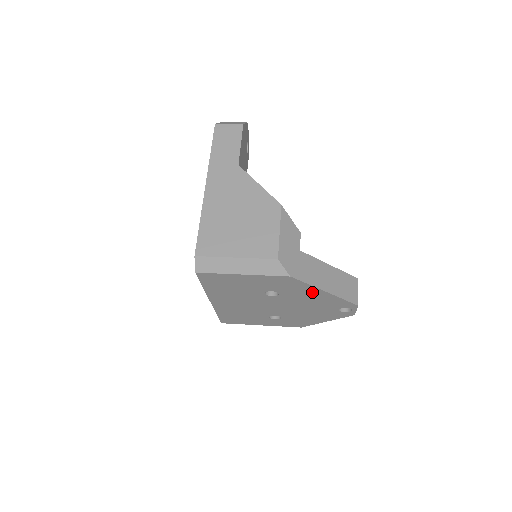
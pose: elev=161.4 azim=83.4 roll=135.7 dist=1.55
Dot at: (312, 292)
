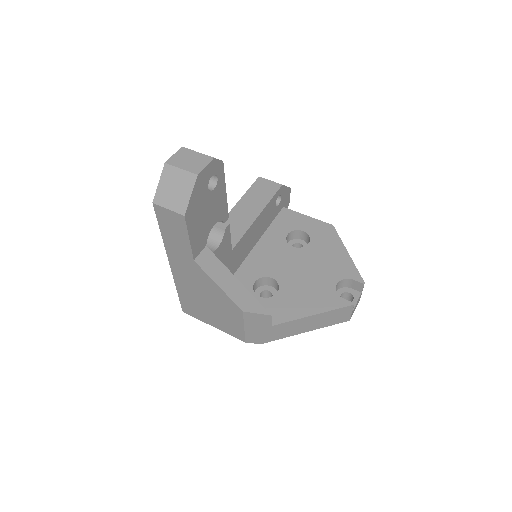
Dot at: occluded
